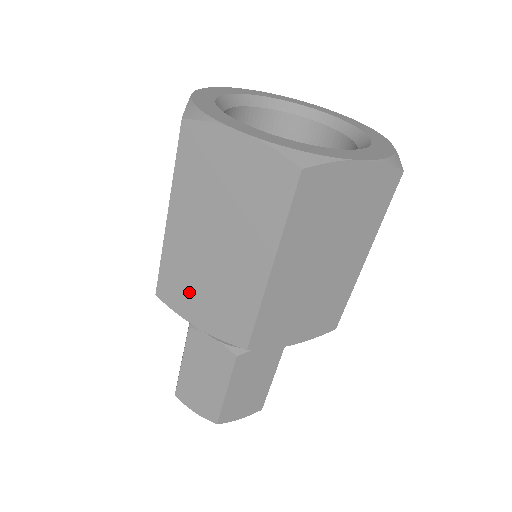
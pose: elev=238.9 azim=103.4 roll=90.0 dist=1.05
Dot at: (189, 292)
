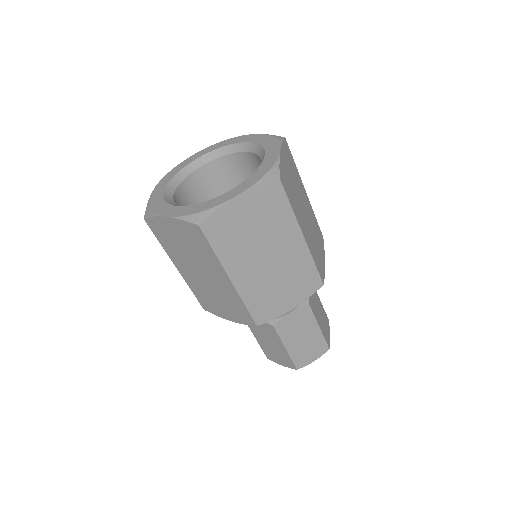
Dot at: (213, 303)
